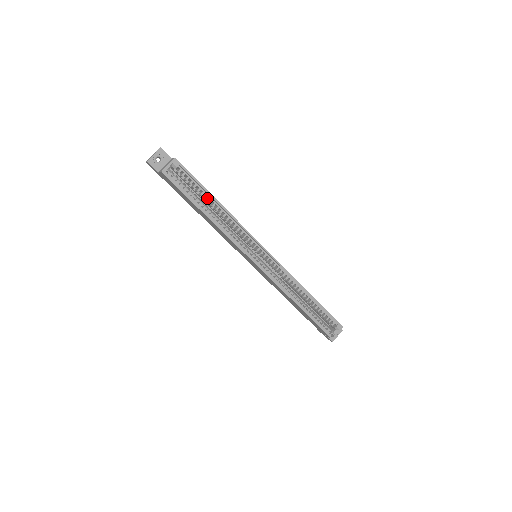
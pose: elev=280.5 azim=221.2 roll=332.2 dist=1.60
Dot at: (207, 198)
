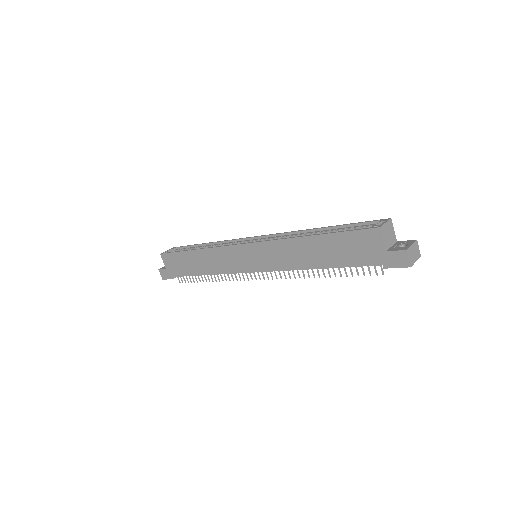
Dot at: occluded
